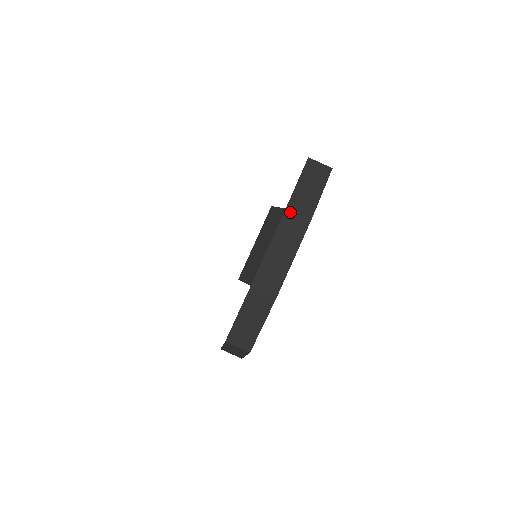
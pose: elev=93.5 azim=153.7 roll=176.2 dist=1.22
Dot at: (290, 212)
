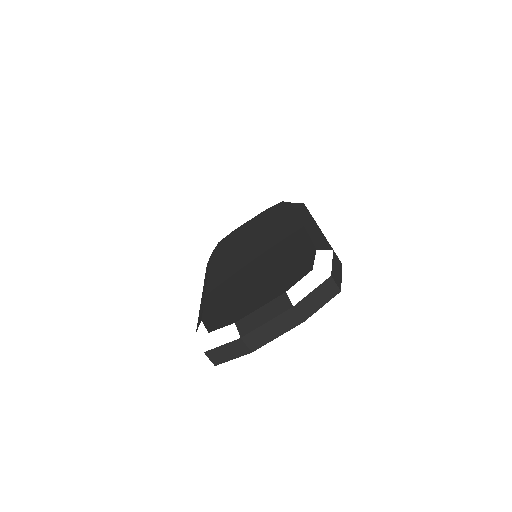
Dot at: (294, 310)
